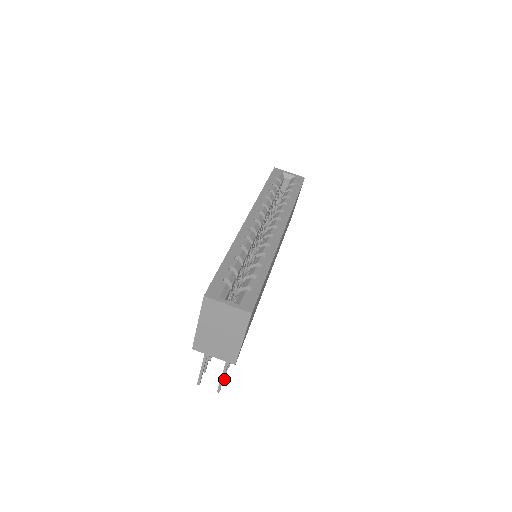
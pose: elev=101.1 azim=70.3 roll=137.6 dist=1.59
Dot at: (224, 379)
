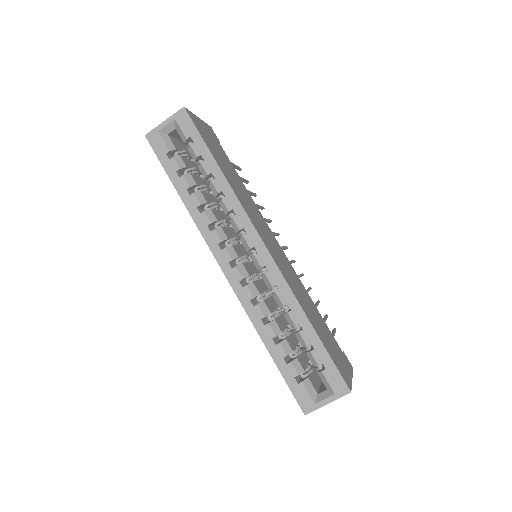
Dot at: occluded
